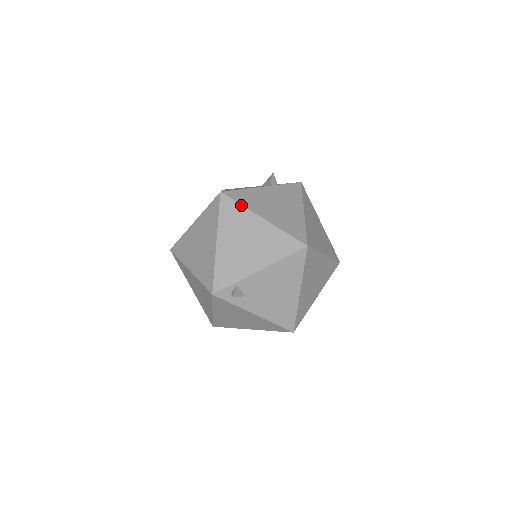
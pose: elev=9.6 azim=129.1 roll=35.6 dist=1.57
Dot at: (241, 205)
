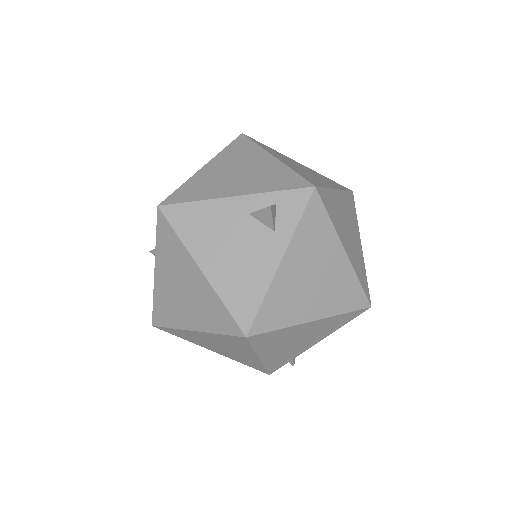
Dot at: (281, 329)
